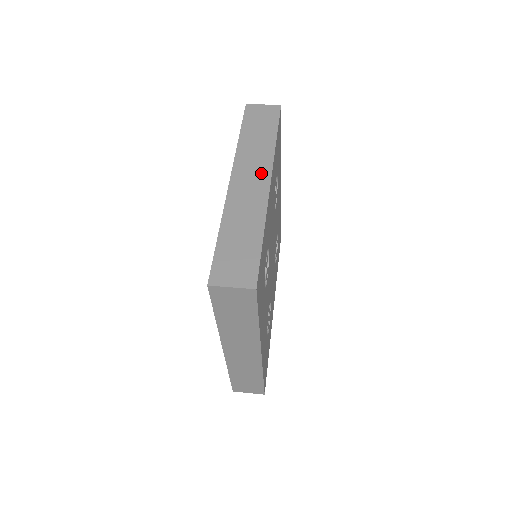
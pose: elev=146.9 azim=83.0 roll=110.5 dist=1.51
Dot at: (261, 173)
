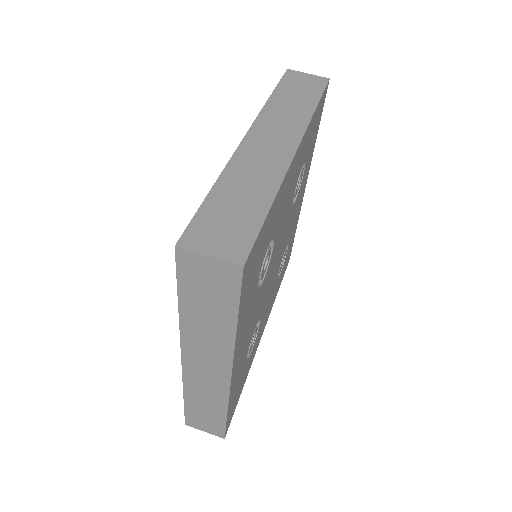
Dot at: (218, 365)
